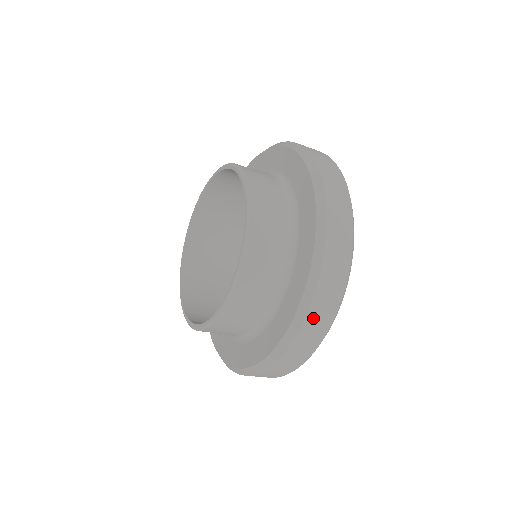
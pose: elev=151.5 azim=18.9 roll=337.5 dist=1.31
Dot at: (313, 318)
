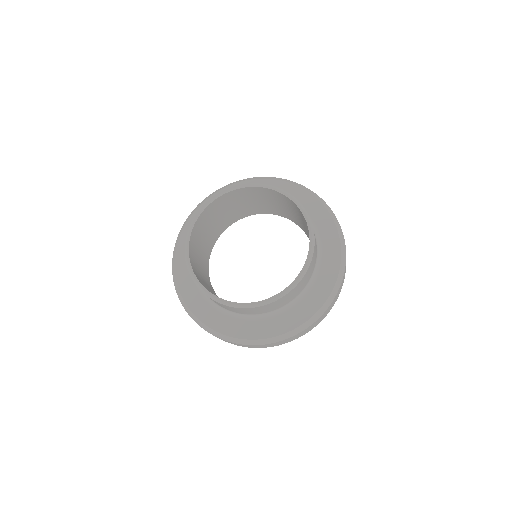
Dot at: (238, 344)
